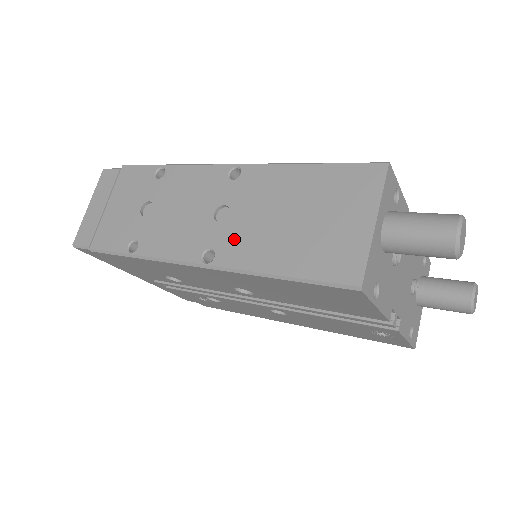
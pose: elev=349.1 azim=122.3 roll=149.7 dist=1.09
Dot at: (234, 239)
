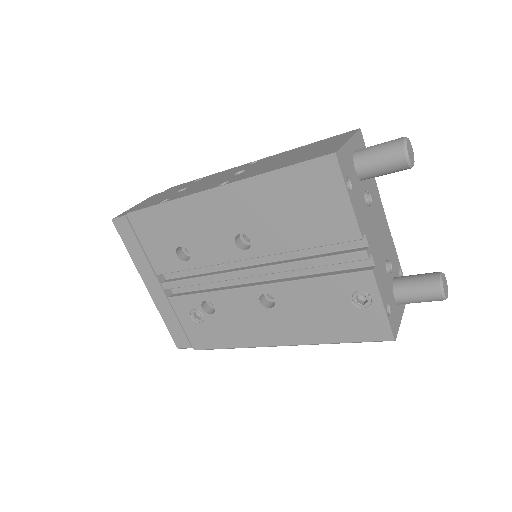
Dot at: (246, 174)
